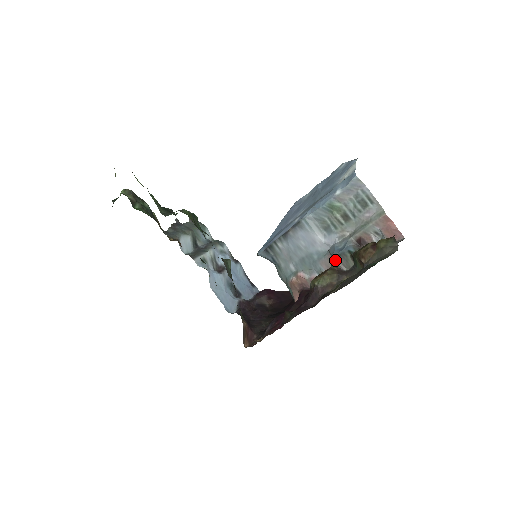
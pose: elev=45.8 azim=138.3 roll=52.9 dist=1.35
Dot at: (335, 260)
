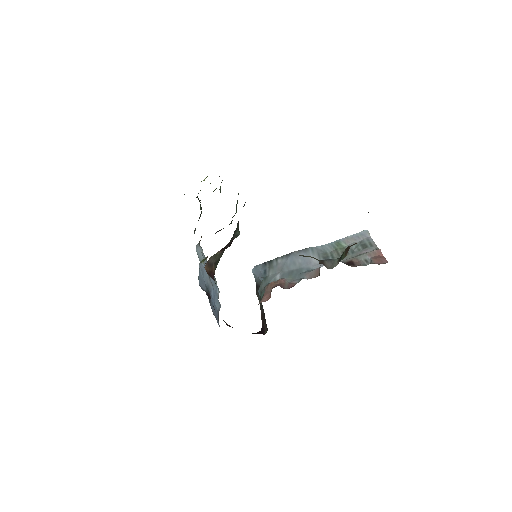
Dot at: (323, 261)
